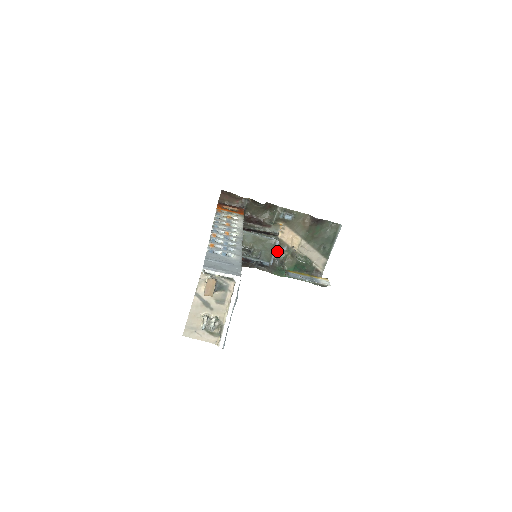
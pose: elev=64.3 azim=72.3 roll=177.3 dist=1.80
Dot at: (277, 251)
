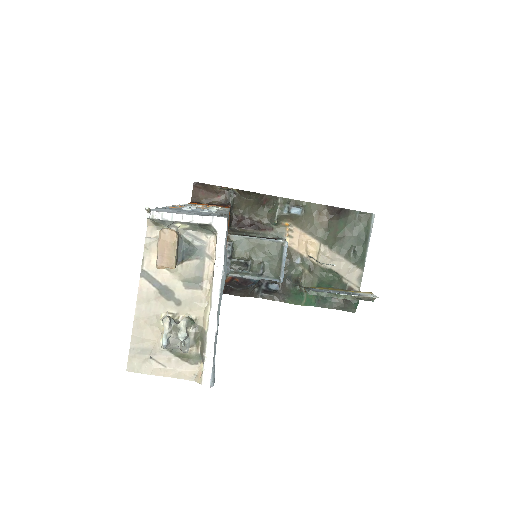
Dot at: (287, 266)
